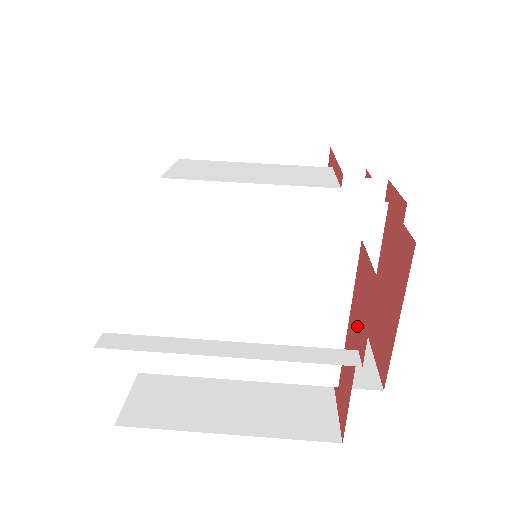
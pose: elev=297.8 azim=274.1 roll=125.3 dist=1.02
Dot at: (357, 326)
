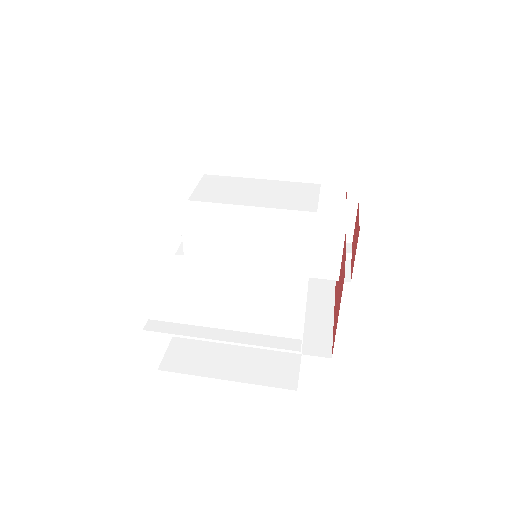
Dot at: occluded
